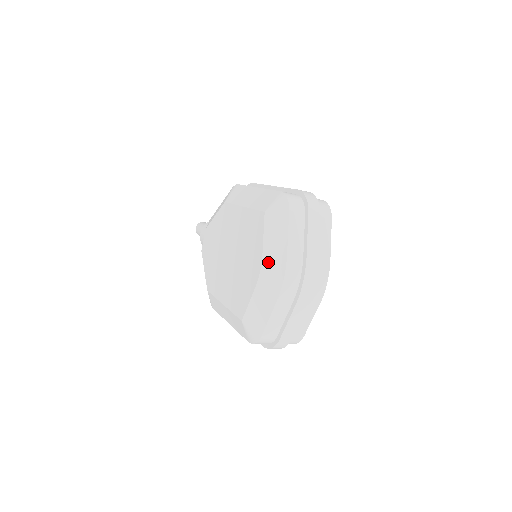
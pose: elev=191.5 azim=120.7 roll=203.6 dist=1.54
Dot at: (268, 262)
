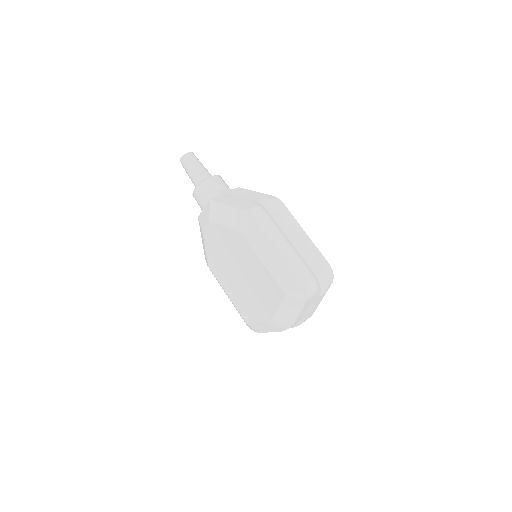
Dot at: (279, 319)
